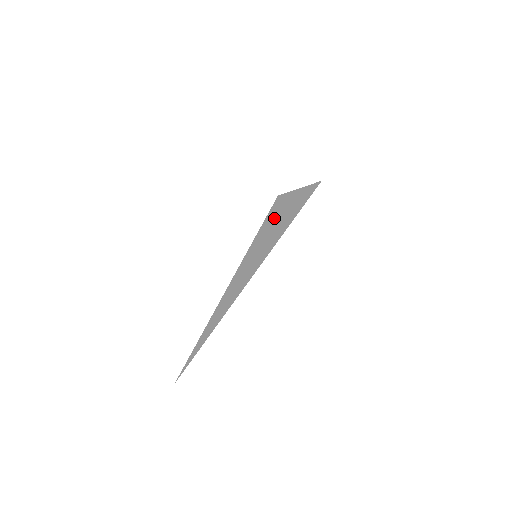
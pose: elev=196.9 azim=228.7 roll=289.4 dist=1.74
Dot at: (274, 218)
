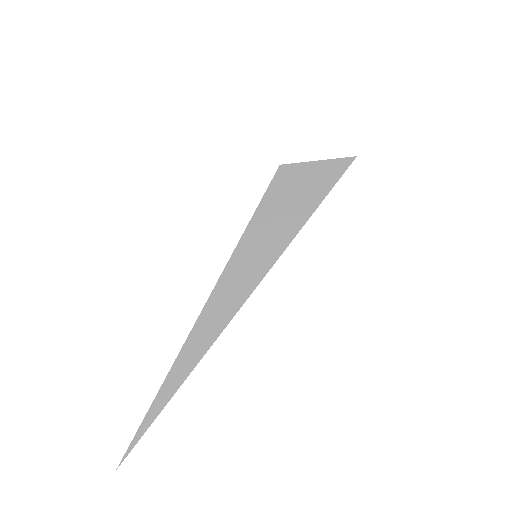
Dot at: (280, 199)
